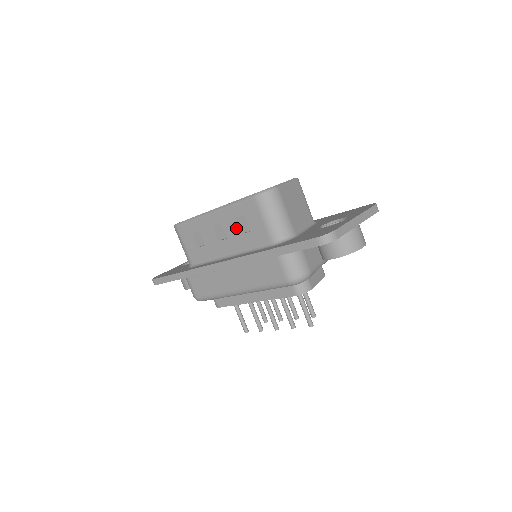
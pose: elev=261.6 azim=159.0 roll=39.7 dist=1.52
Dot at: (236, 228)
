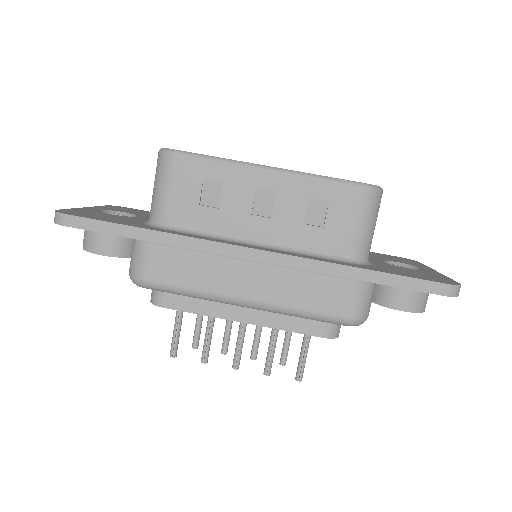
Dot at: (300, 212)
